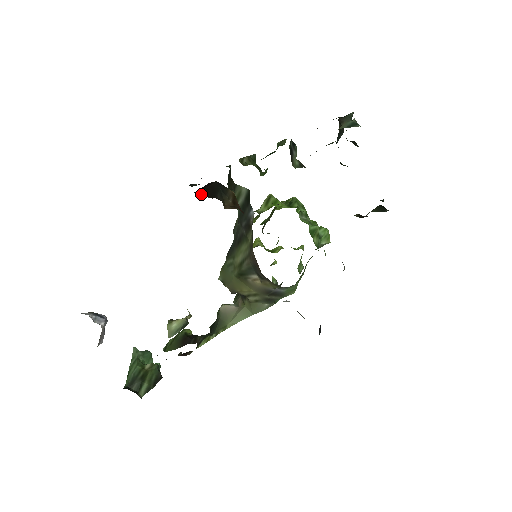
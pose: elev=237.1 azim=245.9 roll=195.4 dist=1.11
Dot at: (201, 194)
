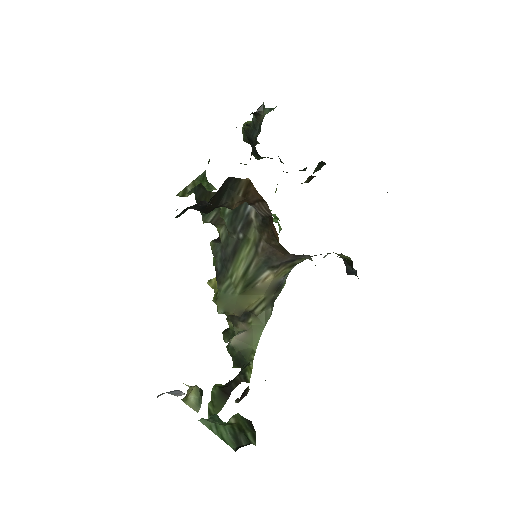
Dot at: (206, 208)
